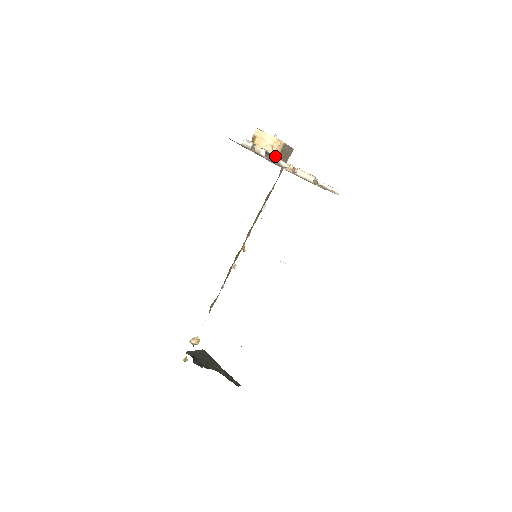
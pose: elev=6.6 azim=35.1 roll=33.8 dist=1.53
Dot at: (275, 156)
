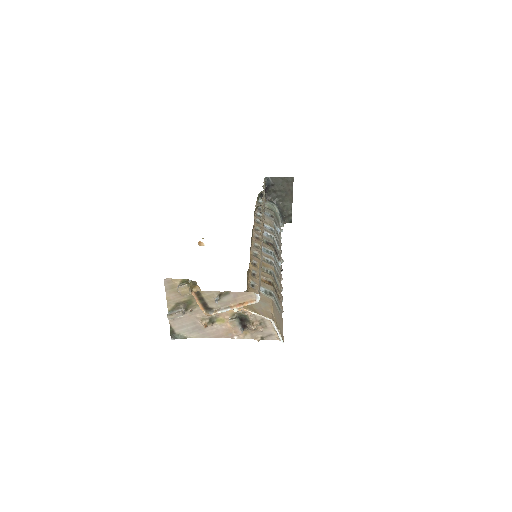
Dot at: occluded
